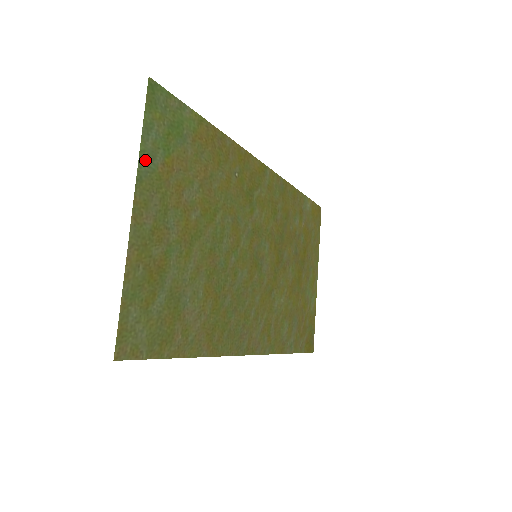
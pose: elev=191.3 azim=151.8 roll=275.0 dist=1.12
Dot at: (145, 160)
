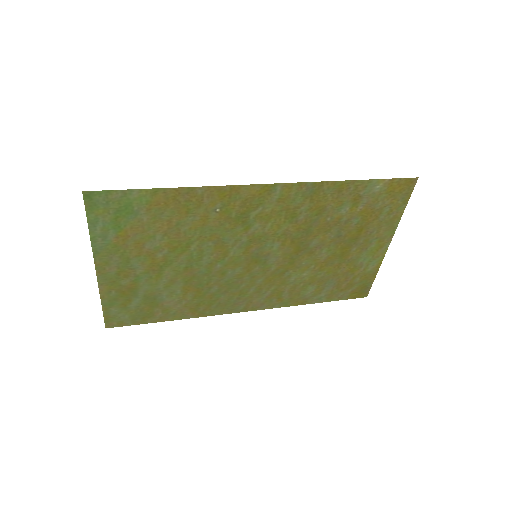
Dot at: (97, 241)
